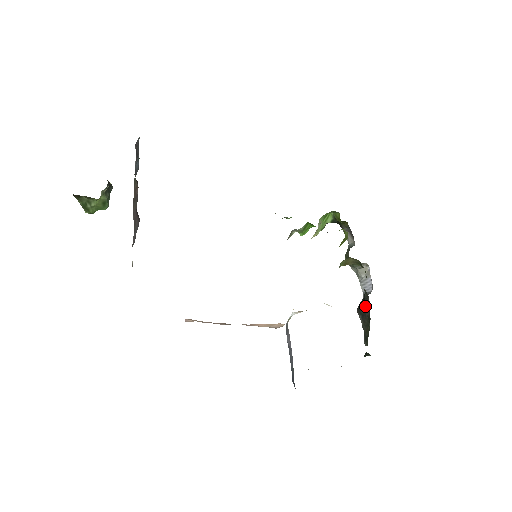
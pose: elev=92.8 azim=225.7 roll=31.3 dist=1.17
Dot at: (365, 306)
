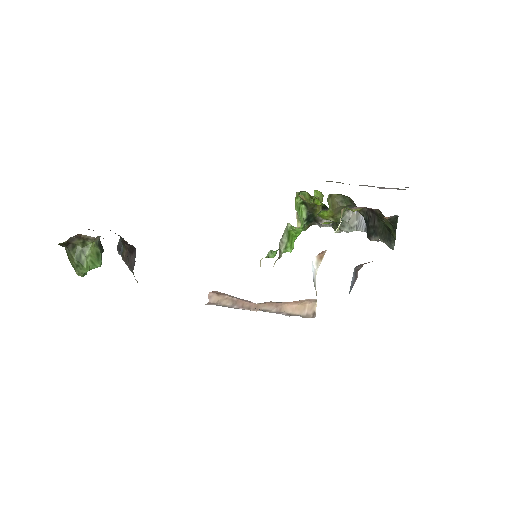
Dot at: (370, 222)
